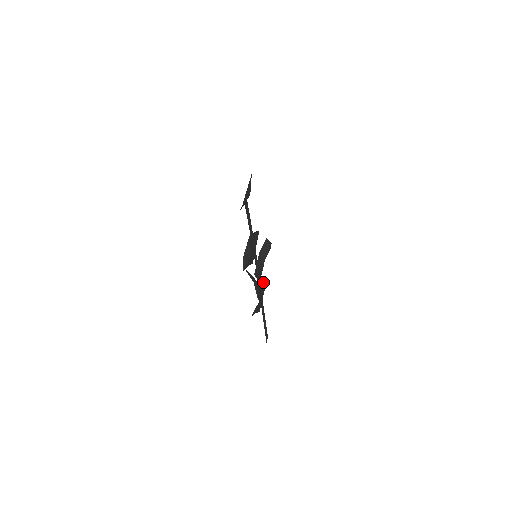
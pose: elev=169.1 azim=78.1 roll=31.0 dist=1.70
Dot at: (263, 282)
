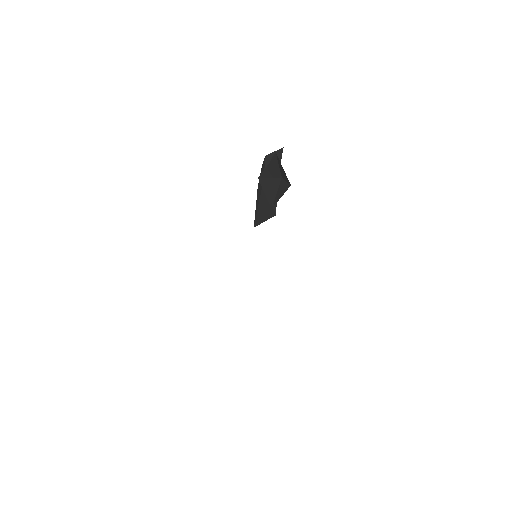
Dot at: occluded
